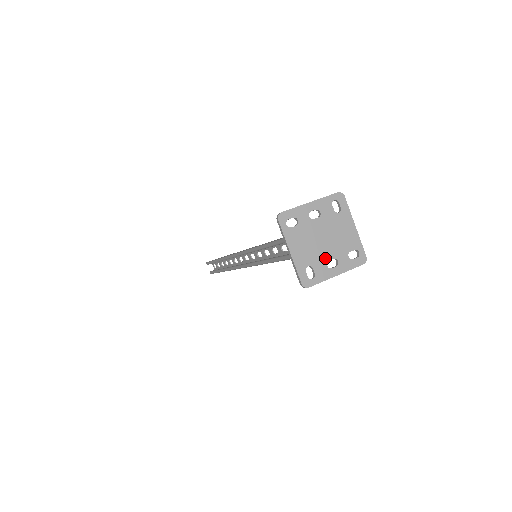
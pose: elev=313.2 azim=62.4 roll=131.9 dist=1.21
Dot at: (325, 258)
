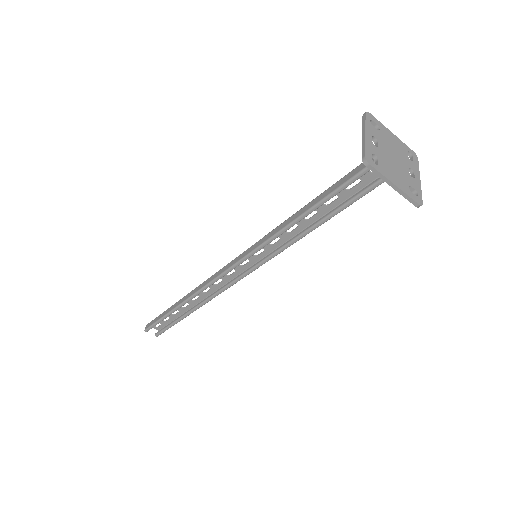
Dot at: (407, 172)
